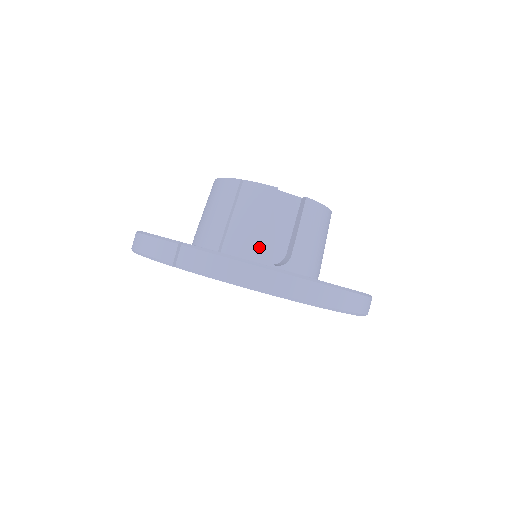
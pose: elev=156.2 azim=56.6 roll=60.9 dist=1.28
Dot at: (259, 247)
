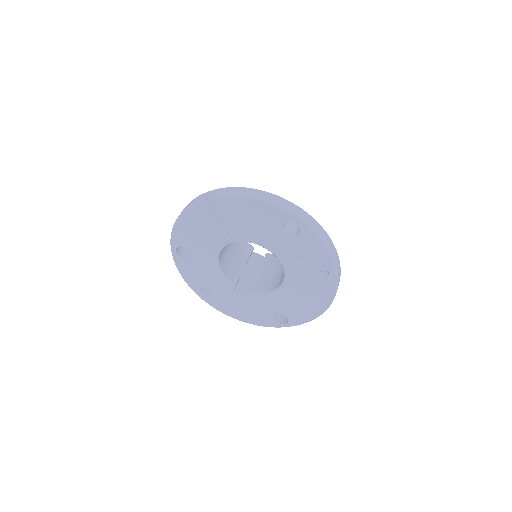
Dot at: occluded
